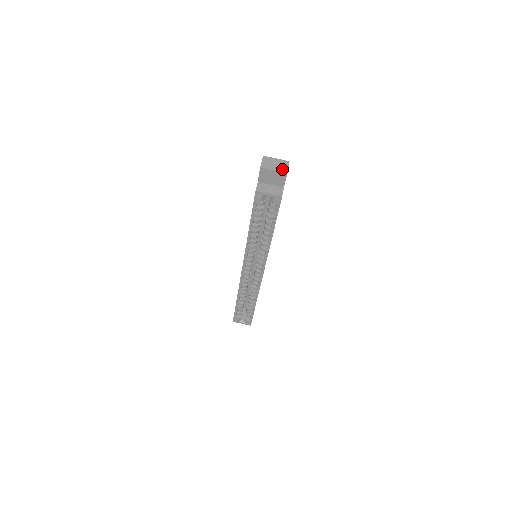
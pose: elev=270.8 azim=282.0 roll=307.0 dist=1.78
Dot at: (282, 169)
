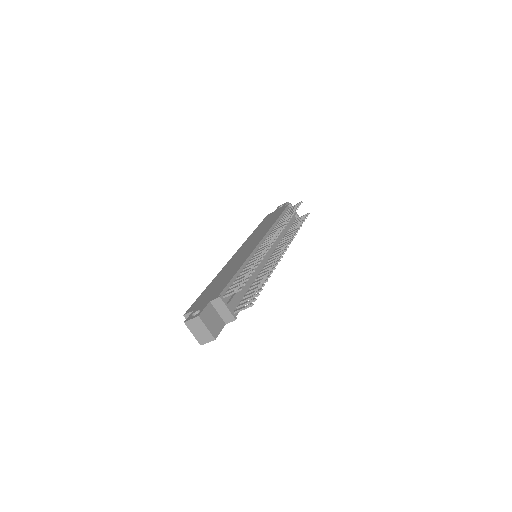
Dot at: (200, 339)
